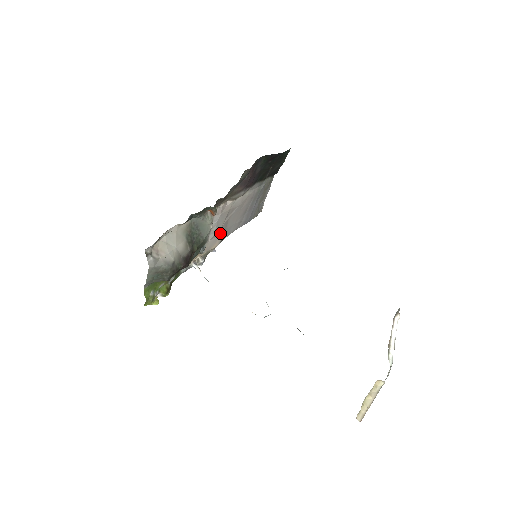
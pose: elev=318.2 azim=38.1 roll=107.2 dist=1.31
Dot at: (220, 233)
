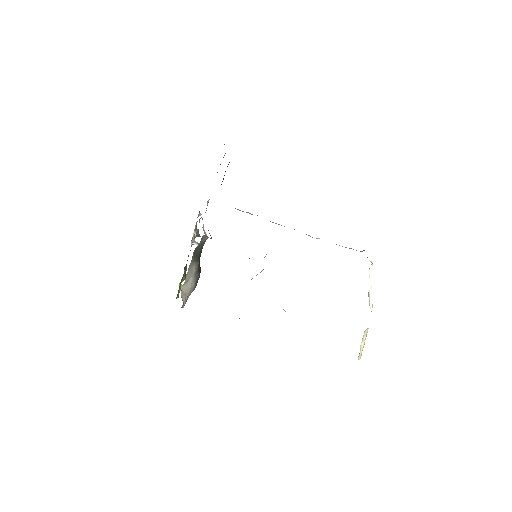
Dot at: occluded
